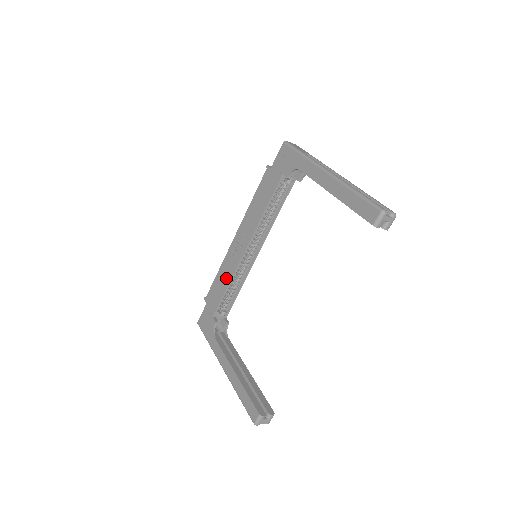
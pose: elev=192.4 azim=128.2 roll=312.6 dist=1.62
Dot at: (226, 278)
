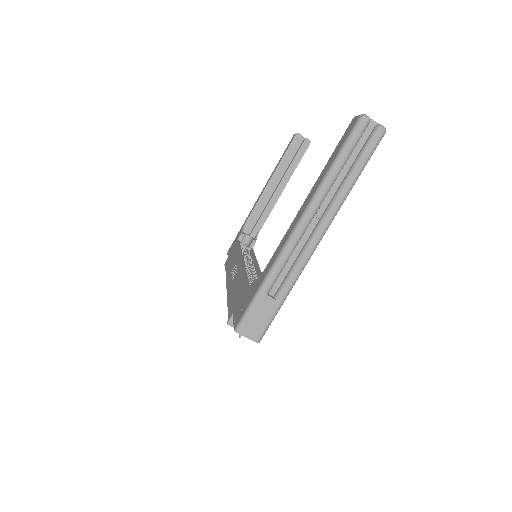
Dot at: (238, 280)
